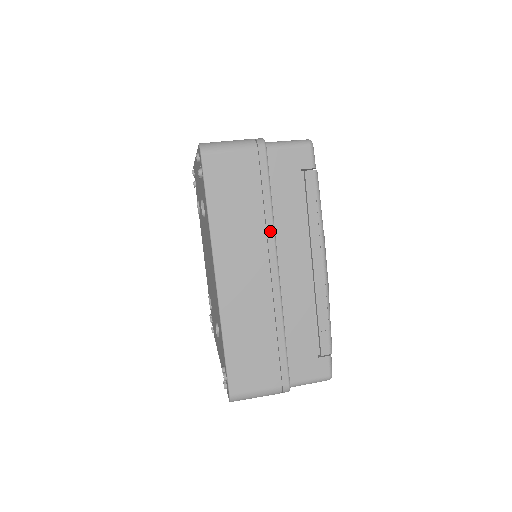
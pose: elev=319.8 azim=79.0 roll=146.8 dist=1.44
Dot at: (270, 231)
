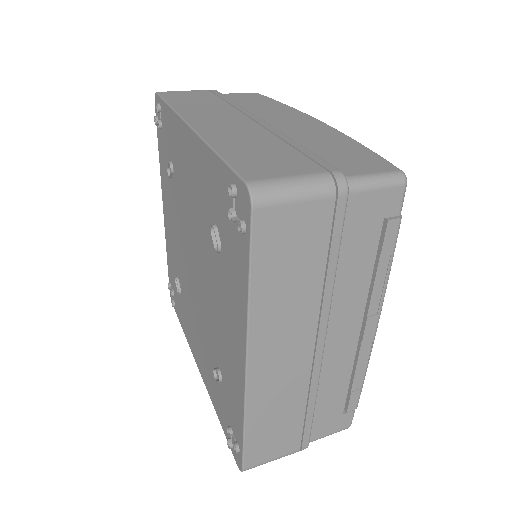
Dot at: (327, 302)
